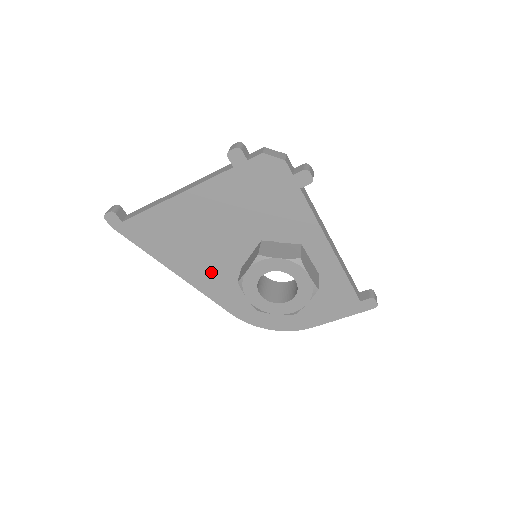
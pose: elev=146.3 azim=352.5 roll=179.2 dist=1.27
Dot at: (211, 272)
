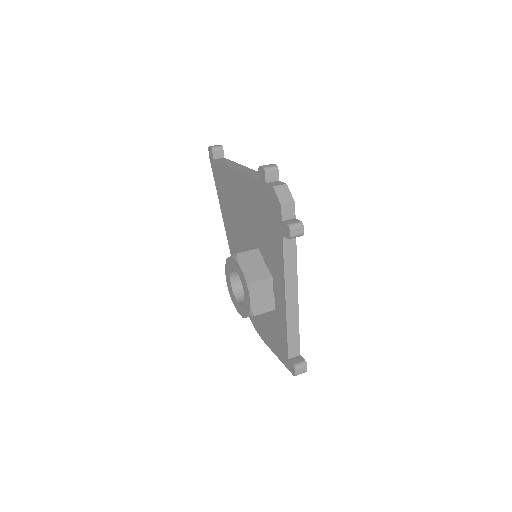
Dot at: (235, 239)
